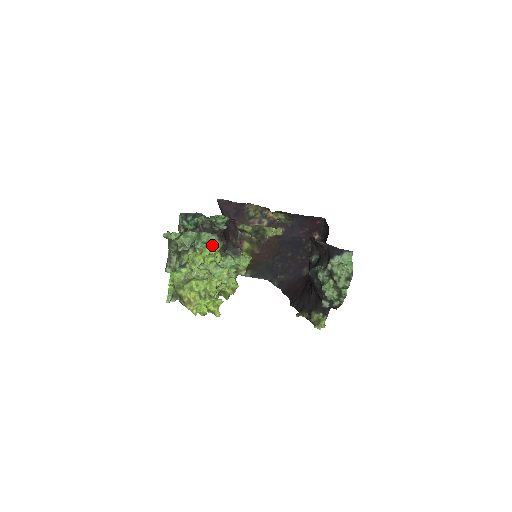
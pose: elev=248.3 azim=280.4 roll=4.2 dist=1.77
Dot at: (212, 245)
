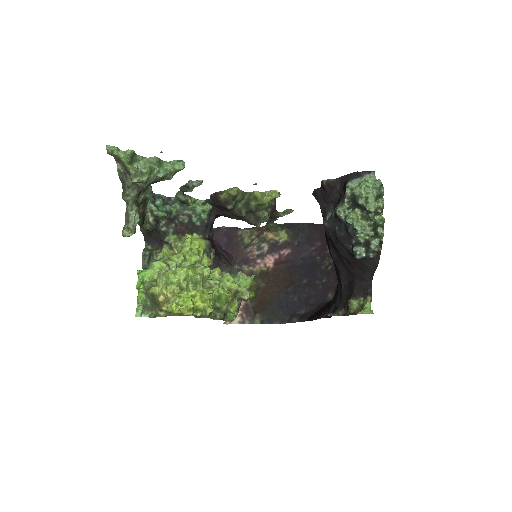
Dot at: (194, 240)
